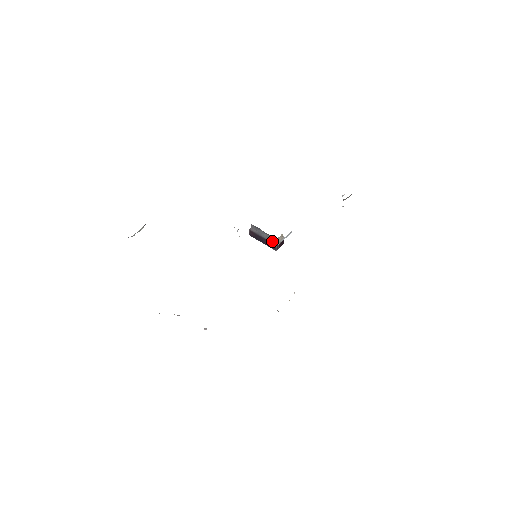
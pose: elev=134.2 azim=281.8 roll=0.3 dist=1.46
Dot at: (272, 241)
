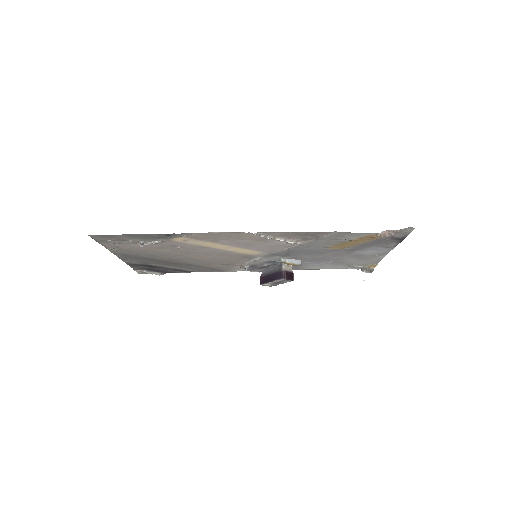
Dot at: (279, 270)
